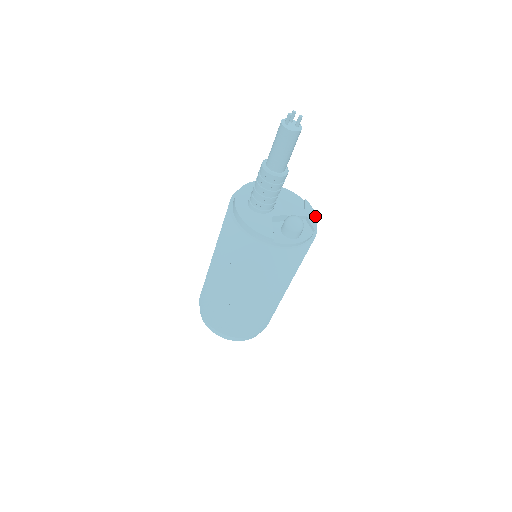
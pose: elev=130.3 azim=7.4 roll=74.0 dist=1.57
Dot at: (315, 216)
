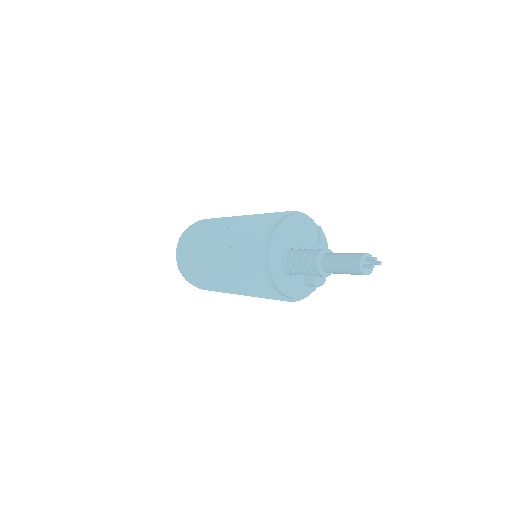
Dot at: occluded
